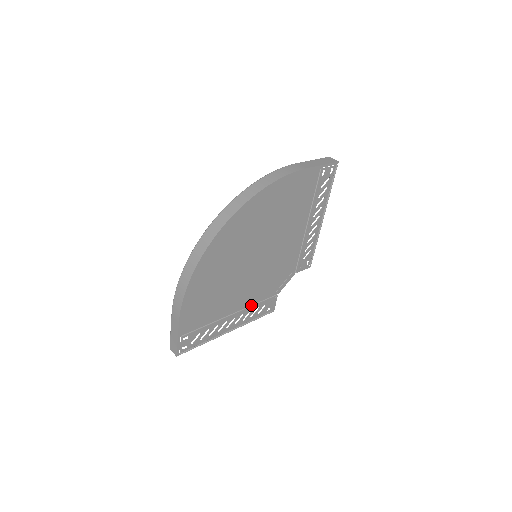
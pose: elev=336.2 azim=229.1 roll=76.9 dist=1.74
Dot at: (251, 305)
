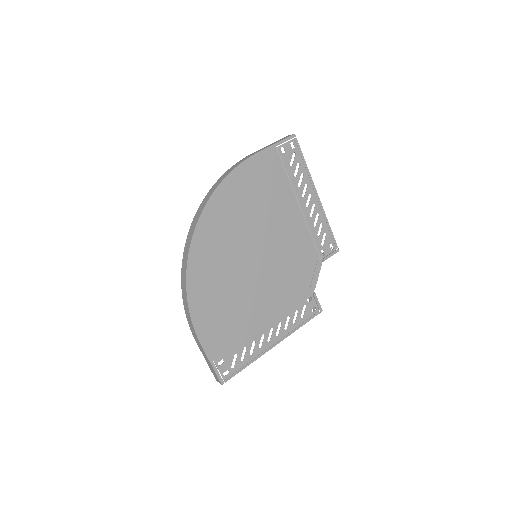
Dot at: (285, 310)
